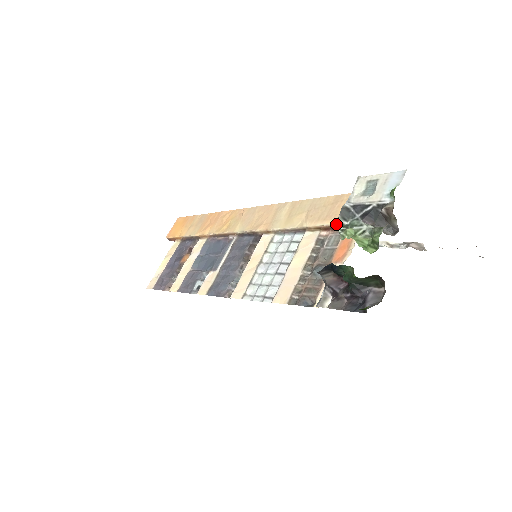
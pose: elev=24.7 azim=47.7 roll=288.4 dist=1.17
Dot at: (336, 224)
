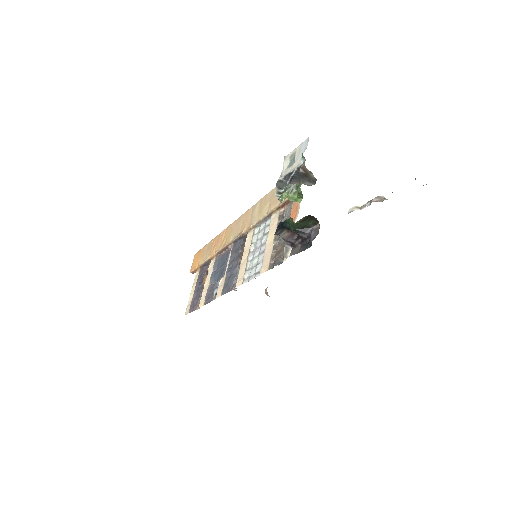
Dot at: (275, 194)
